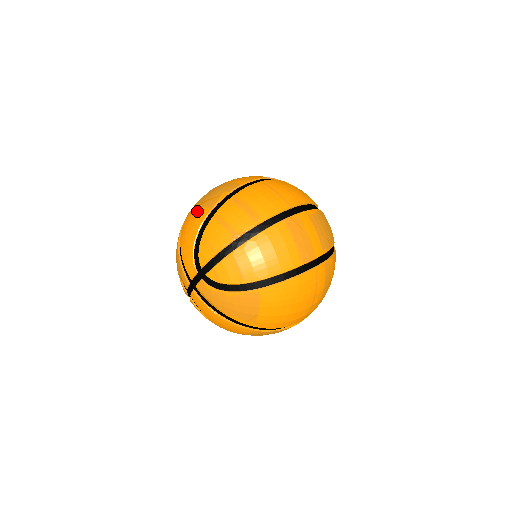
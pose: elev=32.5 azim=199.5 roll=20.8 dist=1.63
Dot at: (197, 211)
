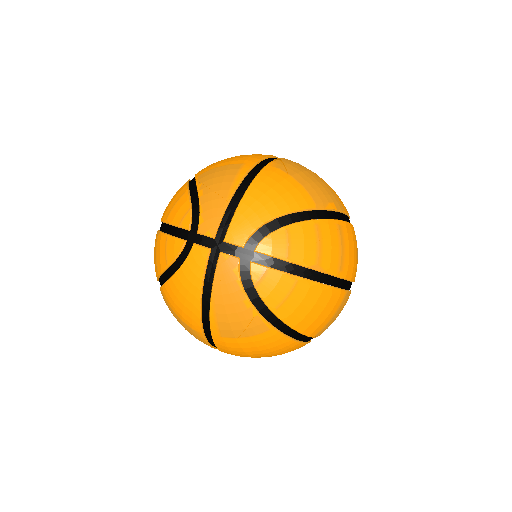
Dot at: (298, 187)
